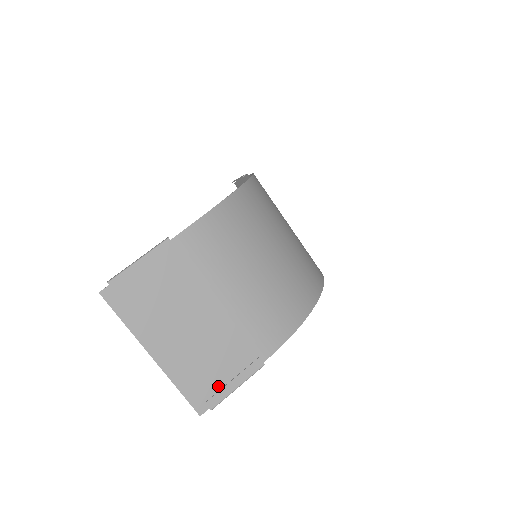
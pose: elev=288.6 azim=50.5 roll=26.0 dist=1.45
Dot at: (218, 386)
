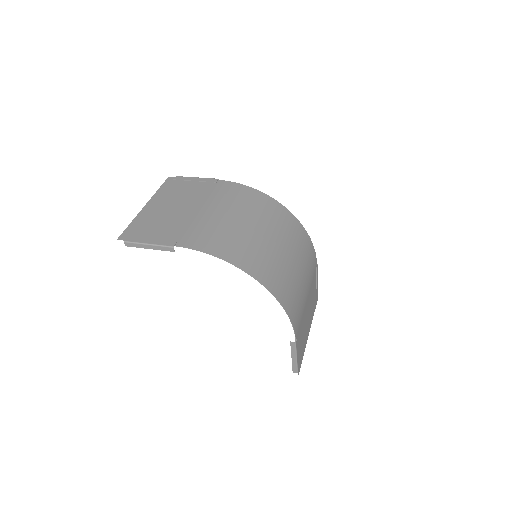
Dot at: (143, 236)
